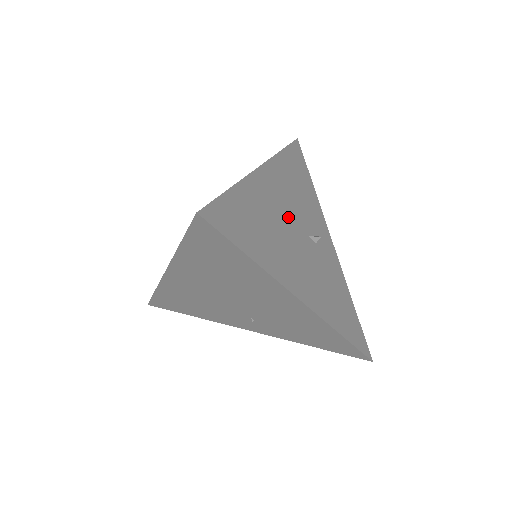
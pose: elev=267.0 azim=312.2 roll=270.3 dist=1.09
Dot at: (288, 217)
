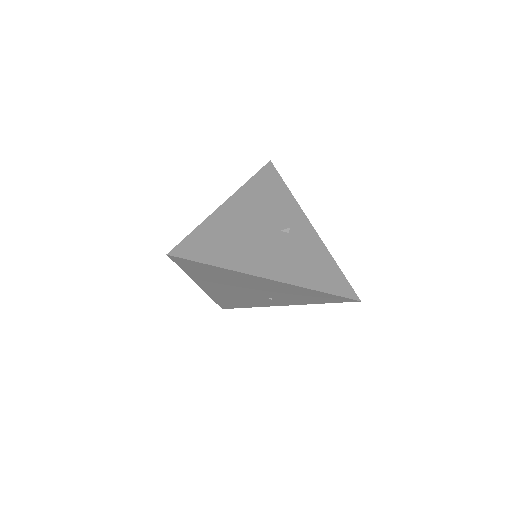
Dot at: (255, 226)
